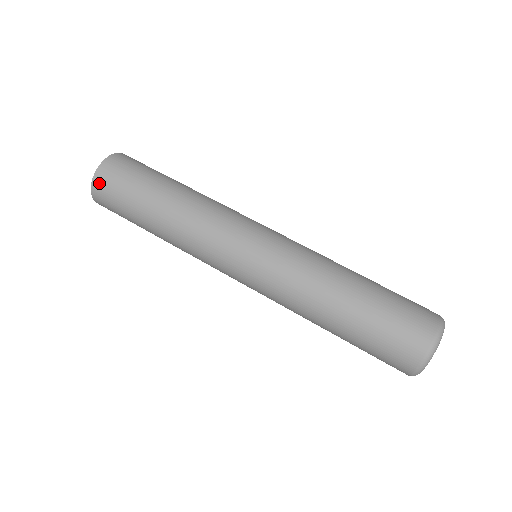
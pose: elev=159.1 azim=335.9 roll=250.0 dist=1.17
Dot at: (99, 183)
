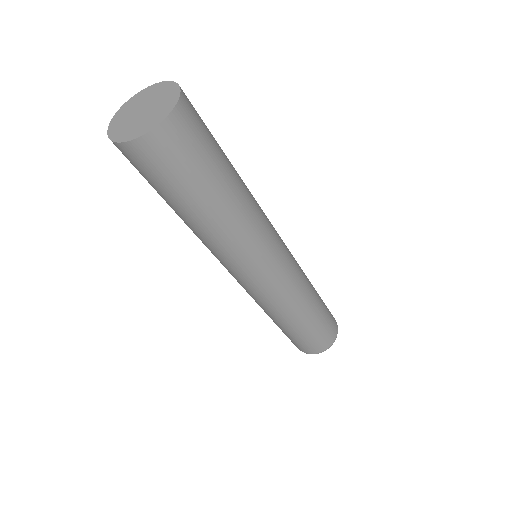
Dot at: (145, 149)
